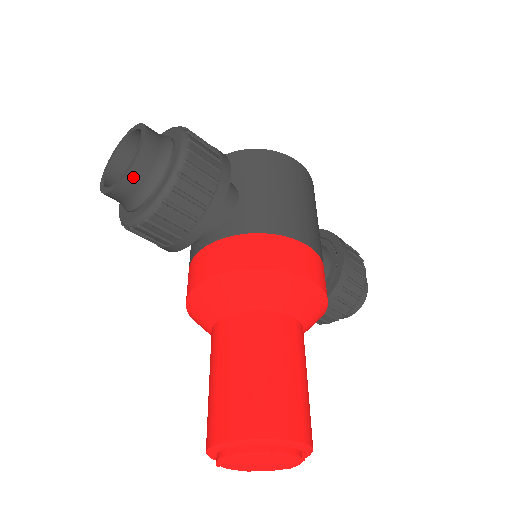
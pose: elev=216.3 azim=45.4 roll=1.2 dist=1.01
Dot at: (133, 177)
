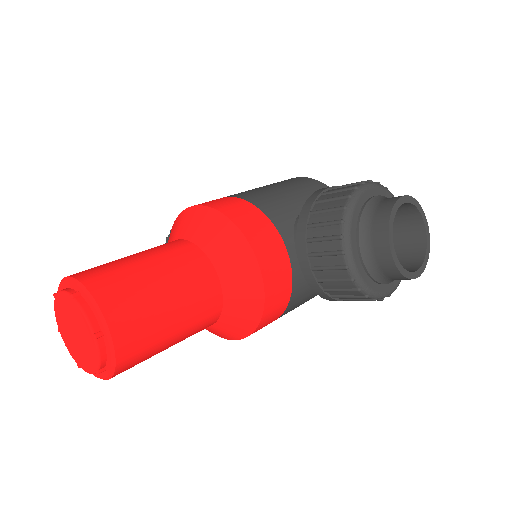
Dot at: occluded
